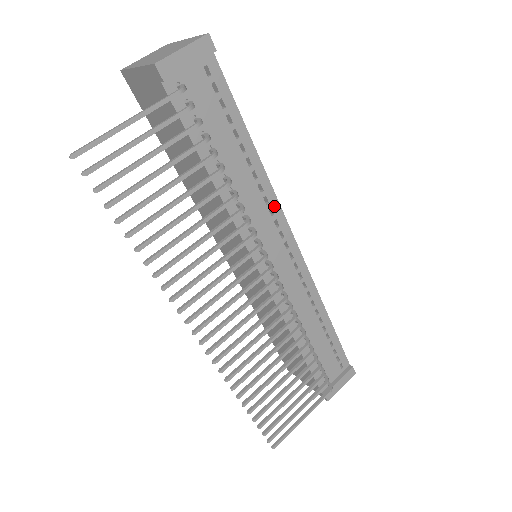
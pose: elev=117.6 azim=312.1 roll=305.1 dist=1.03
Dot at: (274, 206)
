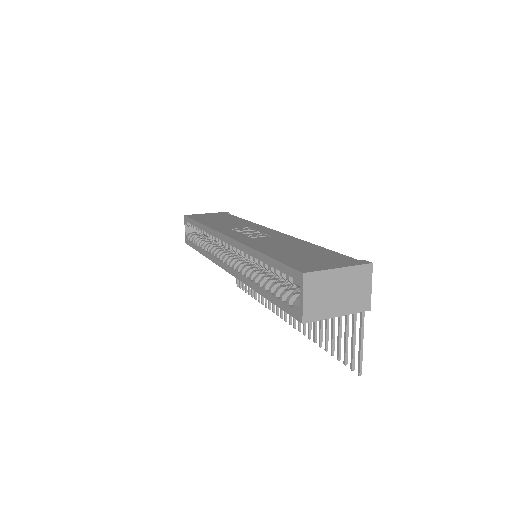
Dot at: occluded
